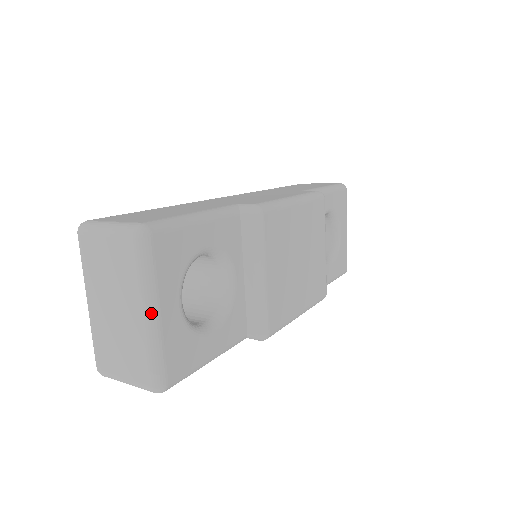
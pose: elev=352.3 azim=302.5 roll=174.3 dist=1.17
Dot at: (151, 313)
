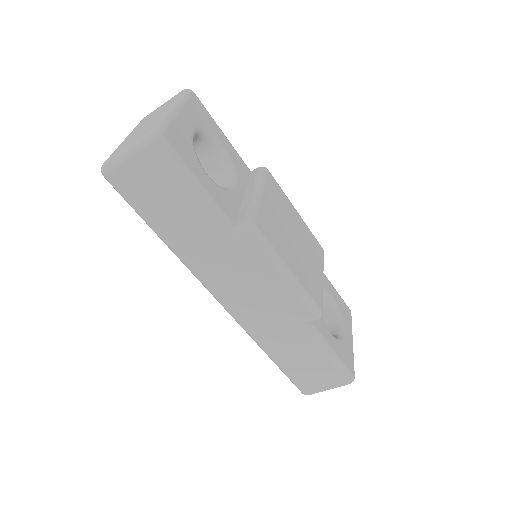
Dot at: (174, 108)
